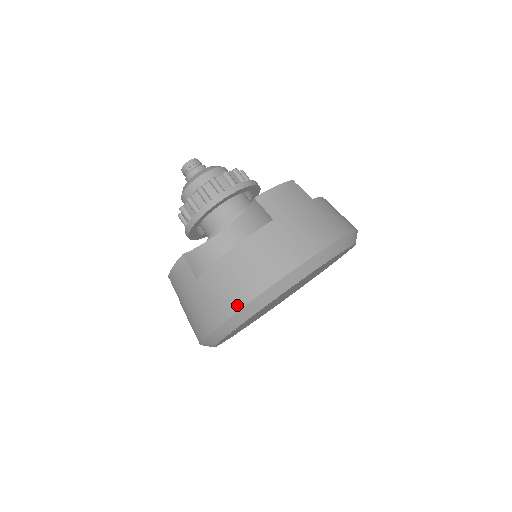
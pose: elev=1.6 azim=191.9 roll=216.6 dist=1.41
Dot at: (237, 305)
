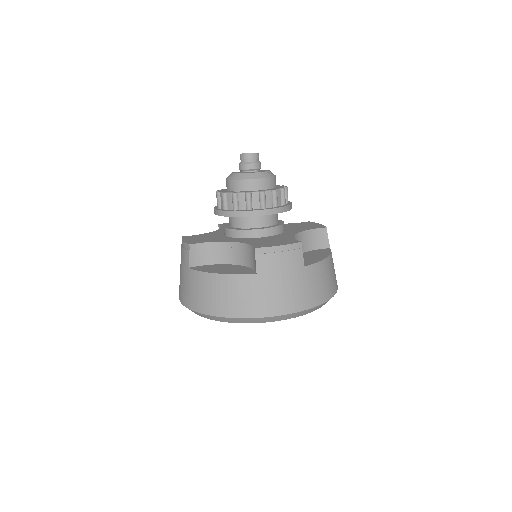
Dot at: (200, 309)
